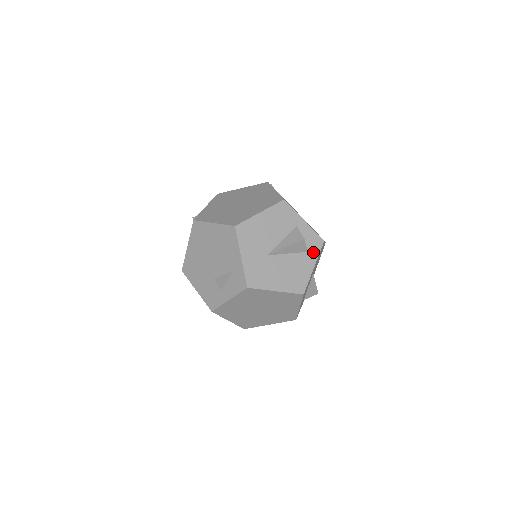
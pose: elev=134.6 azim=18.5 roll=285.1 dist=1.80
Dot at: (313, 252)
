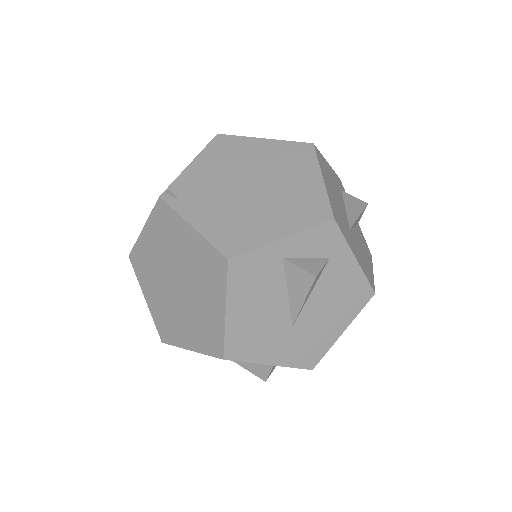
Dot at: (336, 249)
